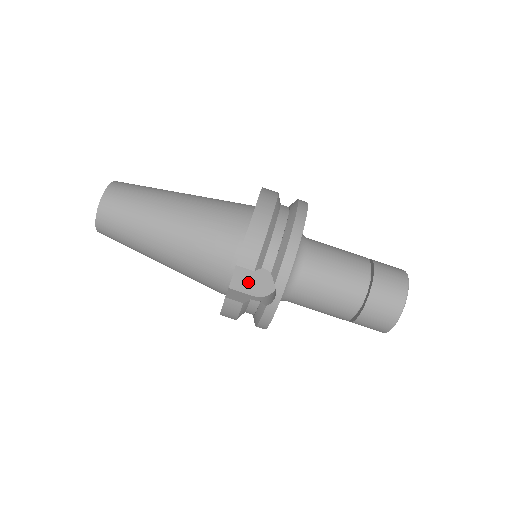
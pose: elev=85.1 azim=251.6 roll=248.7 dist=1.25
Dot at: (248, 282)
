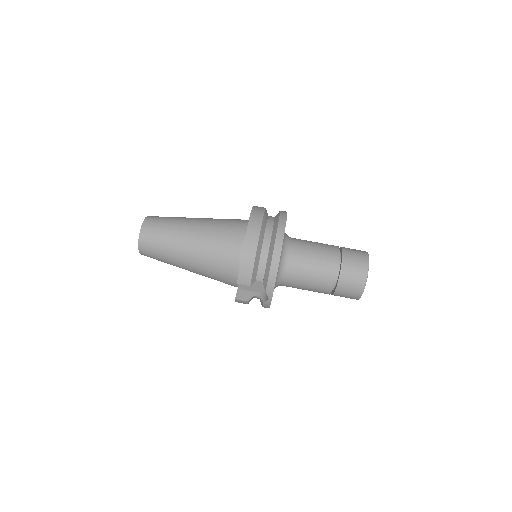
Dot at: occluded
